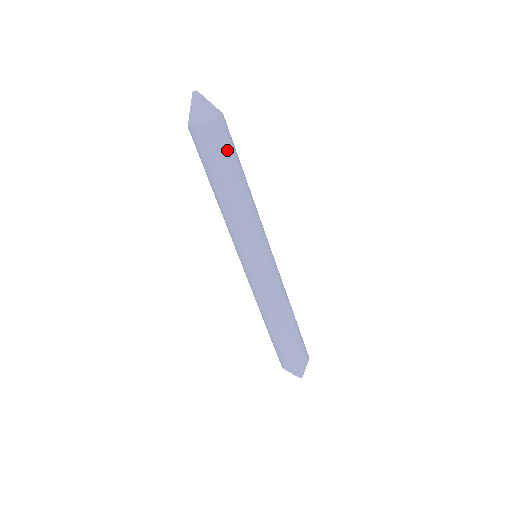
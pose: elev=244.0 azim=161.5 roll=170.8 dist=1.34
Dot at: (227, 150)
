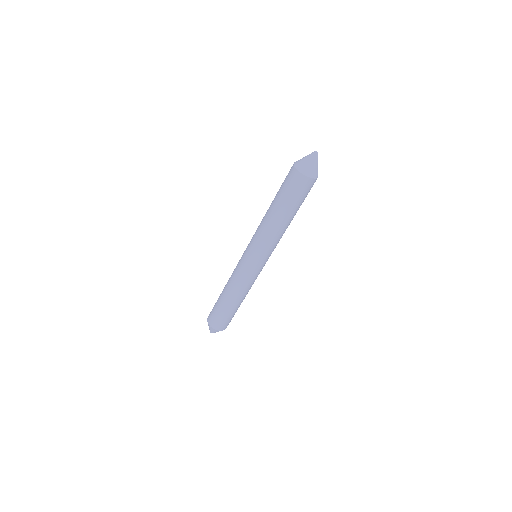
Dot at: (294, 196)
